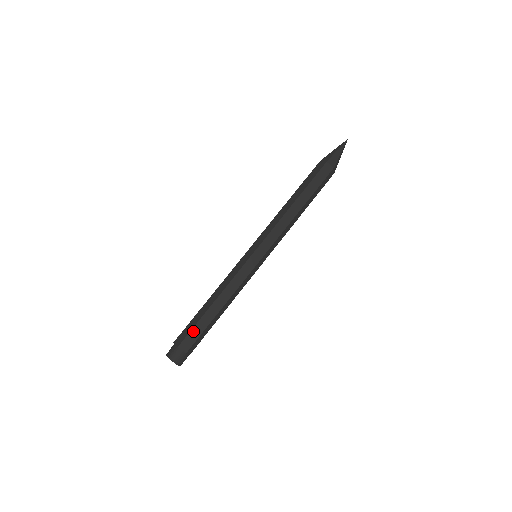
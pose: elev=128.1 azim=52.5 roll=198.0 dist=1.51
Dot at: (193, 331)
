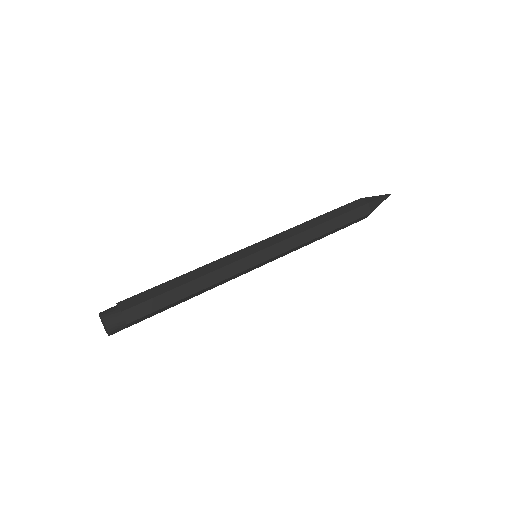
Dot at: (149, 302)
